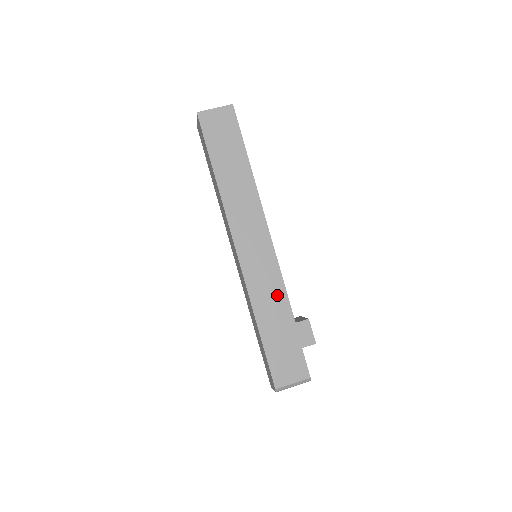
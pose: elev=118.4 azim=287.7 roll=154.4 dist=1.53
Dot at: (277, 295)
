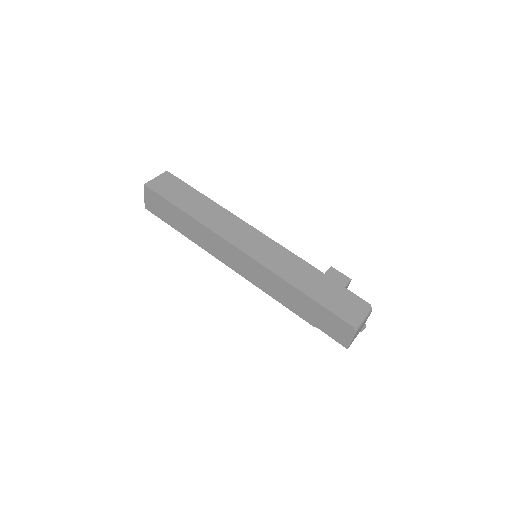
Dot at: (295, 263)
